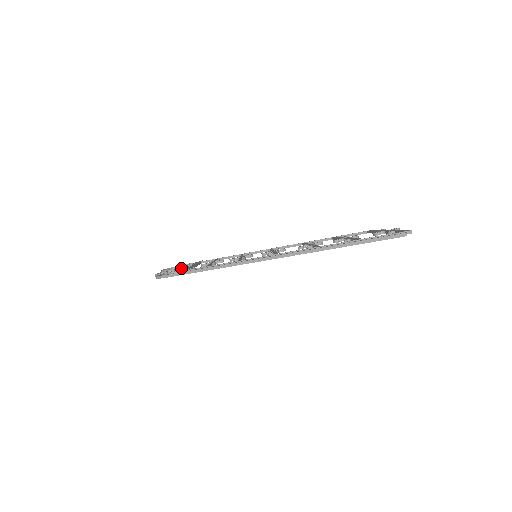
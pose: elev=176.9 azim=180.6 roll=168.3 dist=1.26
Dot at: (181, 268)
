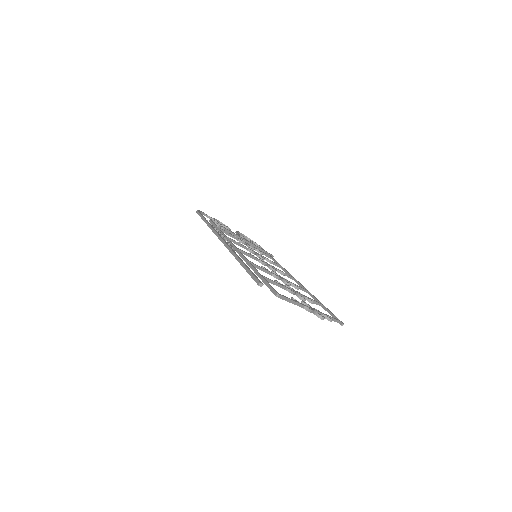
Dot at: (238, 234)
